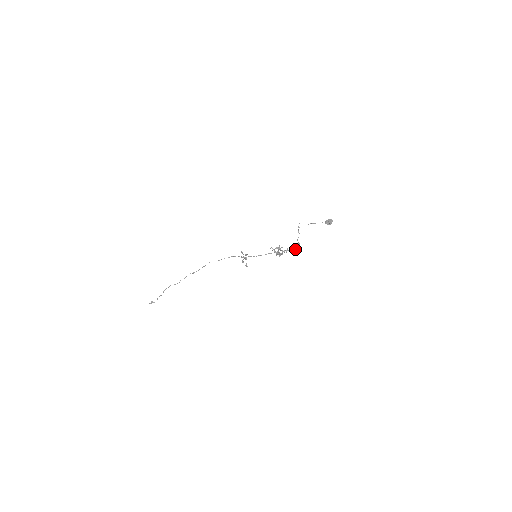
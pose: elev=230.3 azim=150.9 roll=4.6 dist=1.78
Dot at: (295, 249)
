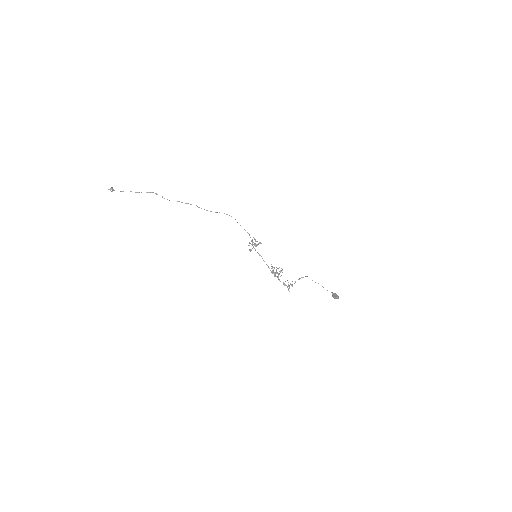
Dot at: occluded
